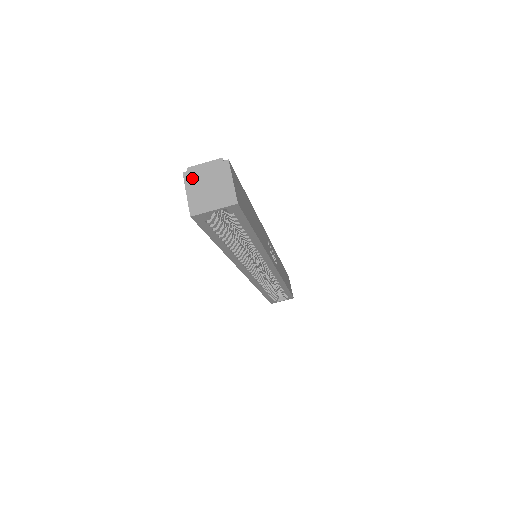
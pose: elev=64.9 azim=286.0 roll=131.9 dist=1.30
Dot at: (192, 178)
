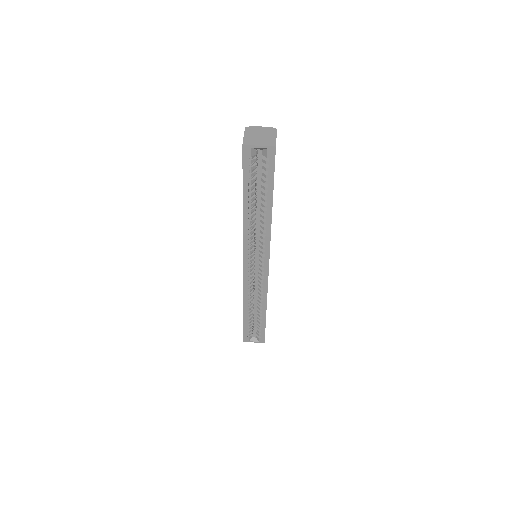
Dot at: (250, 130)
